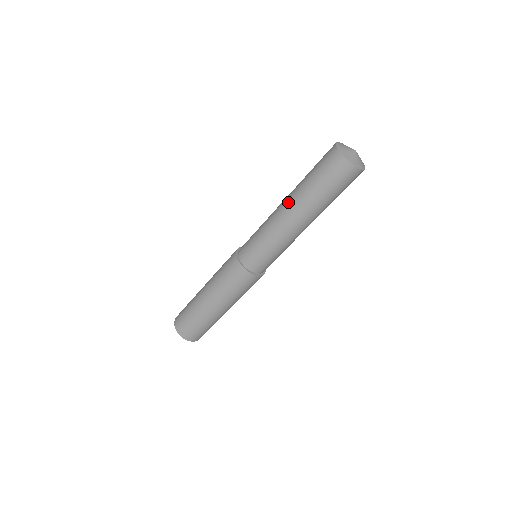
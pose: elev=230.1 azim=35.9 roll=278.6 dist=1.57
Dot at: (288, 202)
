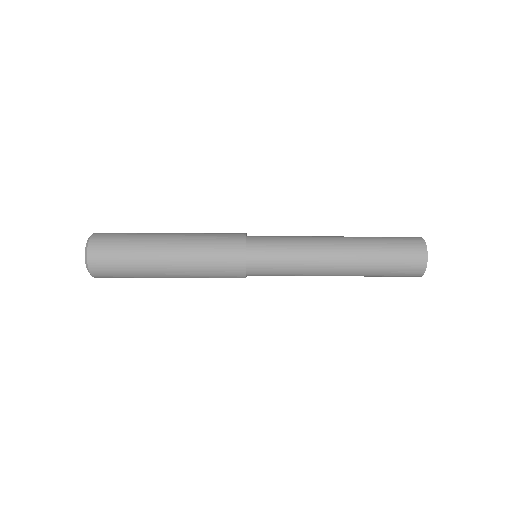
Dot at: occluded
